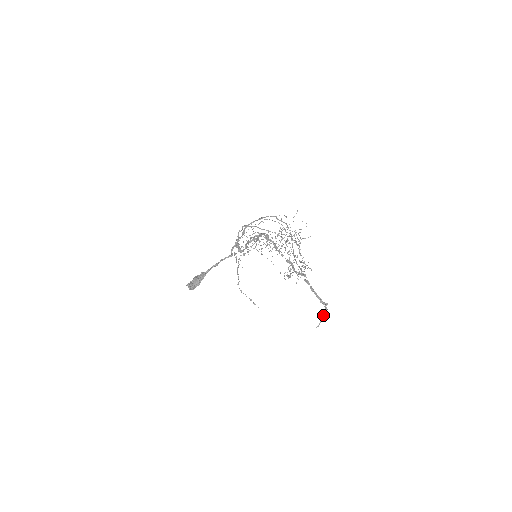
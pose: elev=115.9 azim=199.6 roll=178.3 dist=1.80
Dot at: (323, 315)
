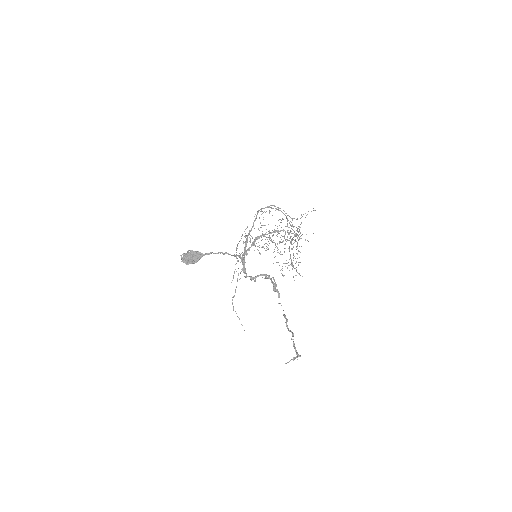
Dot at: (293, 359)
